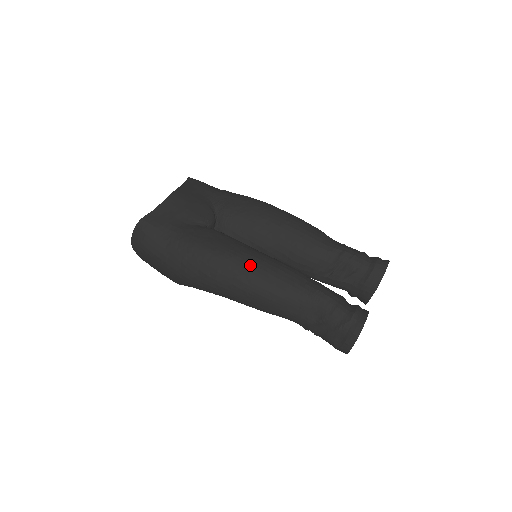
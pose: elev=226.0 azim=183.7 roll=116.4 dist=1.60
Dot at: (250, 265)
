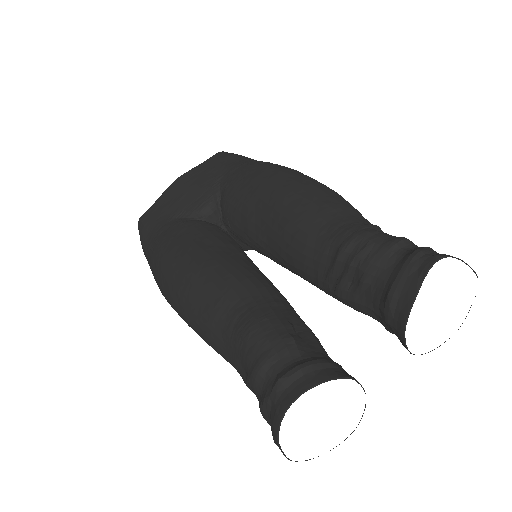
Dot at: (182, 276)
